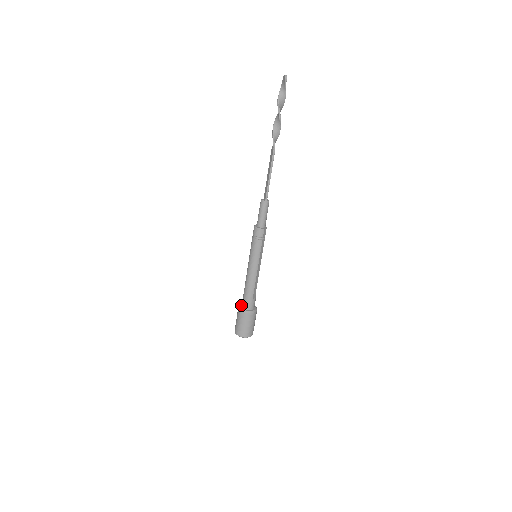
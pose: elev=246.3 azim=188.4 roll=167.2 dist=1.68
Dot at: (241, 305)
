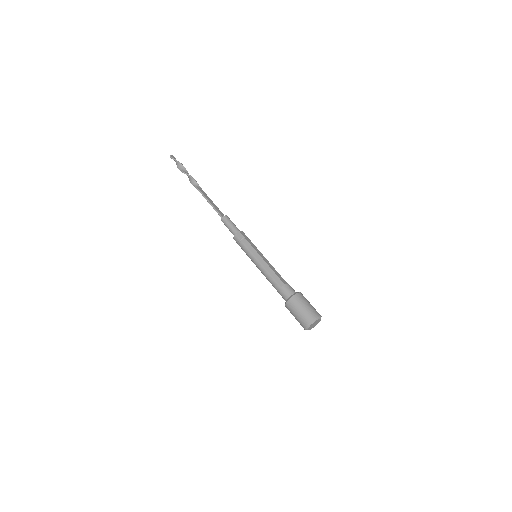
Dot at: occluded
